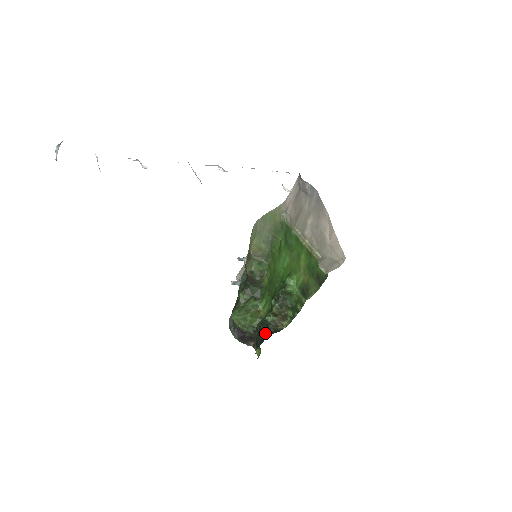
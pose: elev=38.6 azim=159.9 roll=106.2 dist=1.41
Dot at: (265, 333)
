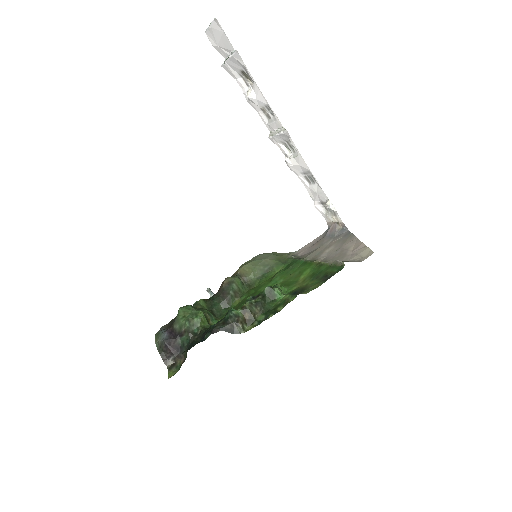
Dot at: (217, 327)
